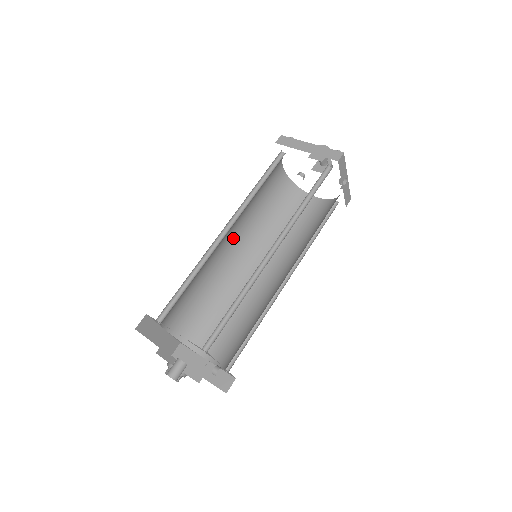
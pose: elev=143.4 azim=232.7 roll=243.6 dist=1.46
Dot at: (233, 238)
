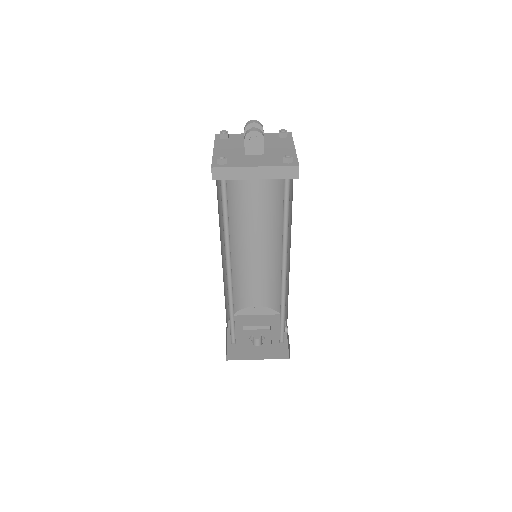
Dot at: (221, 249)
